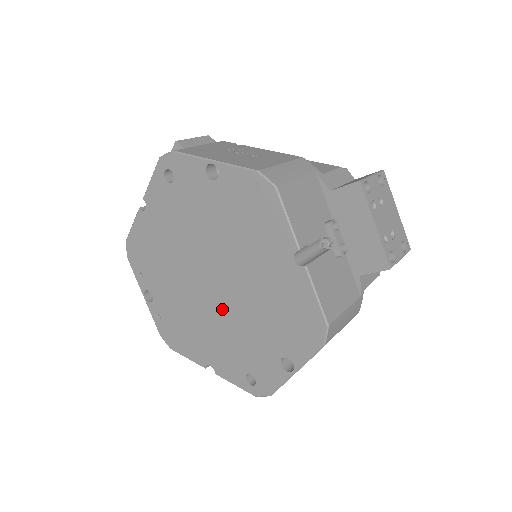
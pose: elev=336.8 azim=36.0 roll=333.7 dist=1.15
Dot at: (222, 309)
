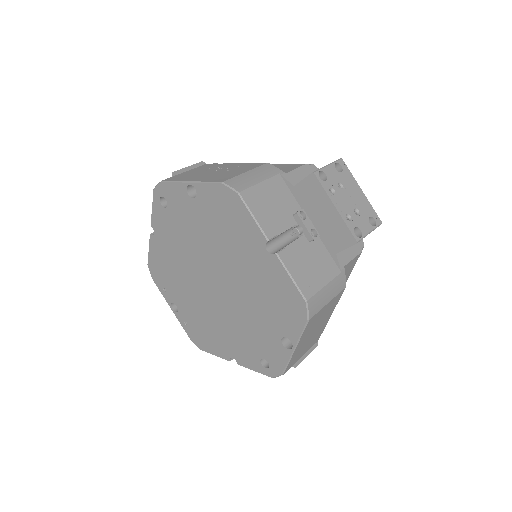
Dot at: (228, 305)
